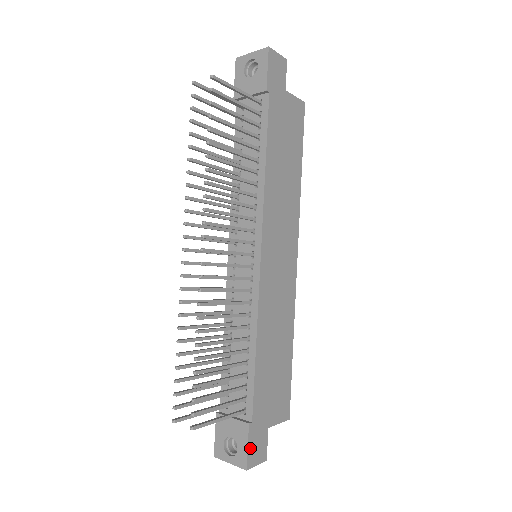
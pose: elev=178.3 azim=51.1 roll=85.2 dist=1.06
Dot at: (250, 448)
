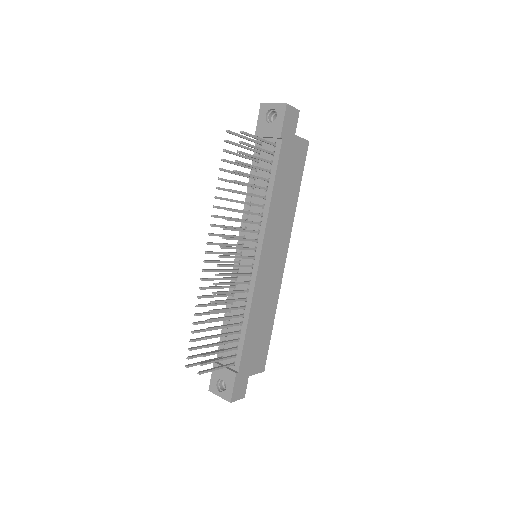
Dot at: (235, 389)
